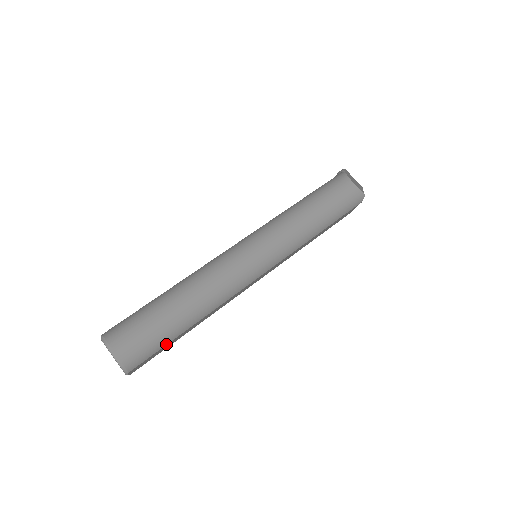
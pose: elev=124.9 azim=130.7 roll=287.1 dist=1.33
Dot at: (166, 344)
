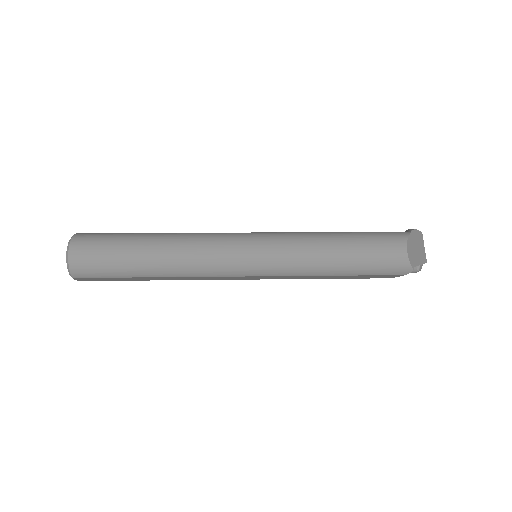
Dot at: (117, 277)
